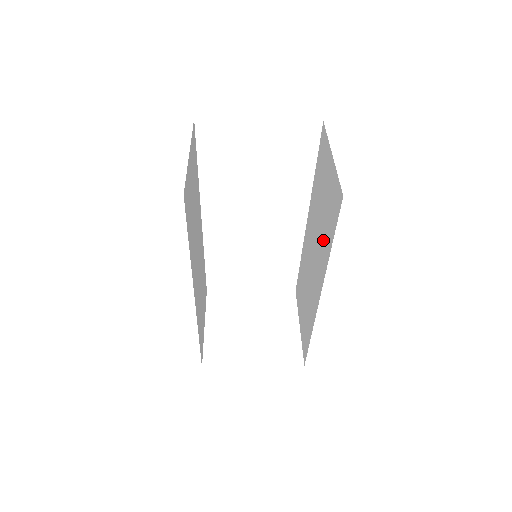
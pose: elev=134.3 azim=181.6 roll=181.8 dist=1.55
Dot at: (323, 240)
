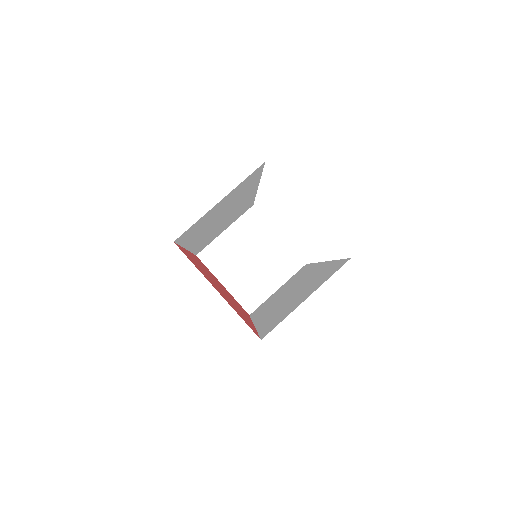
Dot at: (276, 311)
